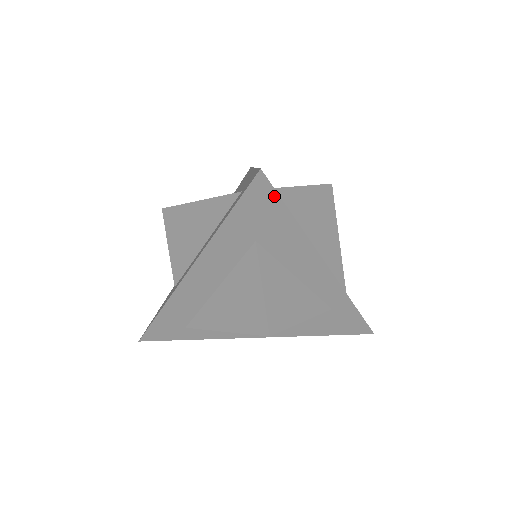
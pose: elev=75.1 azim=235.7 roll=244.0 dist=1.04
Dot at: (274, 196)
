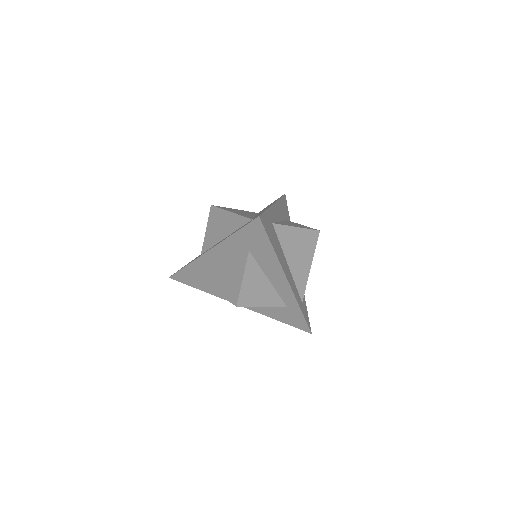
Dot at: (264, 232)
